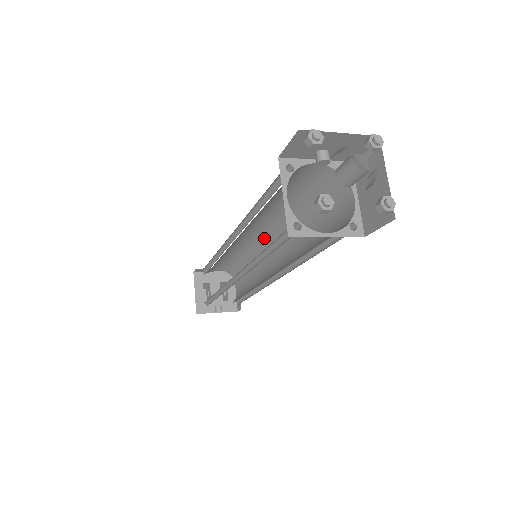
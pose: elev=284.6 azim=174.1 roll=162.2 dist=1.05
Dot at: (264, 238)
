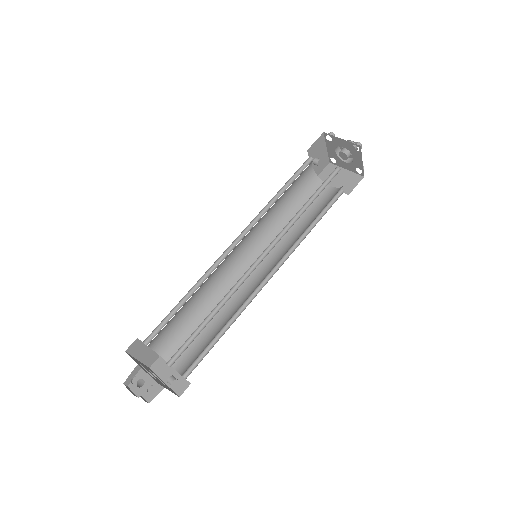
Dot at: (242, 260)
